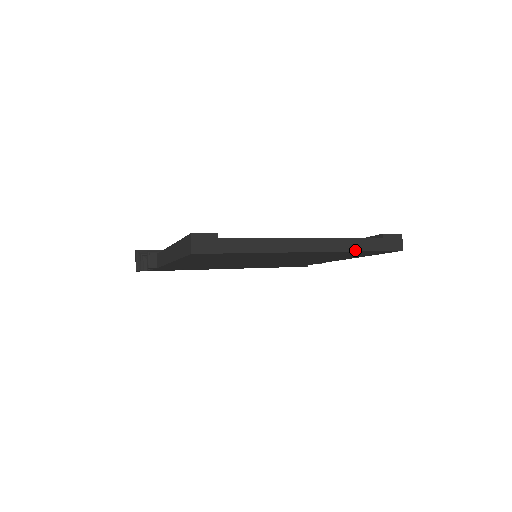
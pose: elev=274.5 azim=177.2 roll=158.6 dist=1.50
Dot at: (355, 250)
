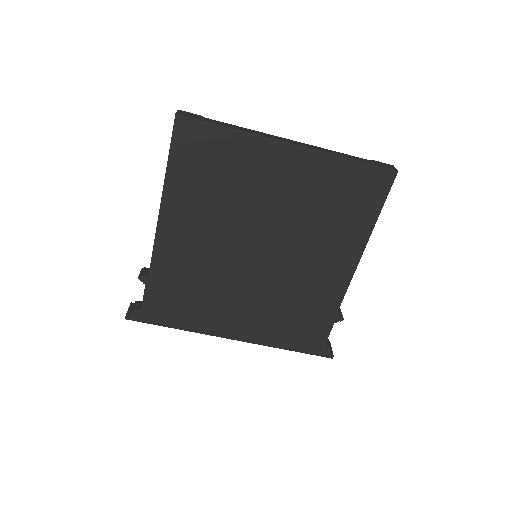
Dot at: (342, 156)
